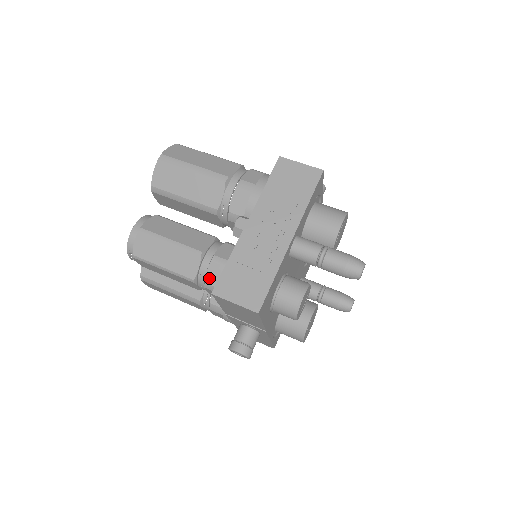
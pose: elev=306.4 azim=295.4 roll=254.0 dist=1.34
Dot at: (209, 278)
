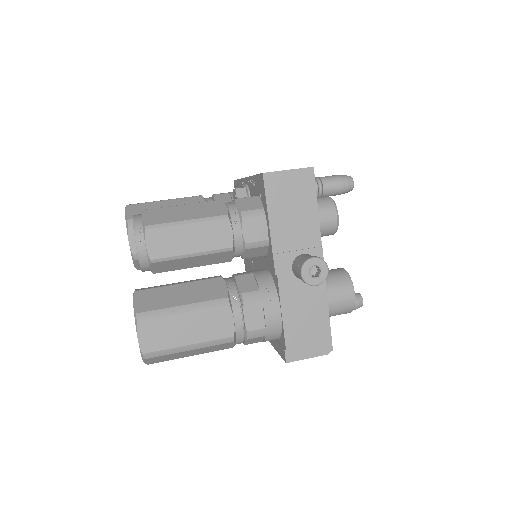
Dot at: (242, 207)
